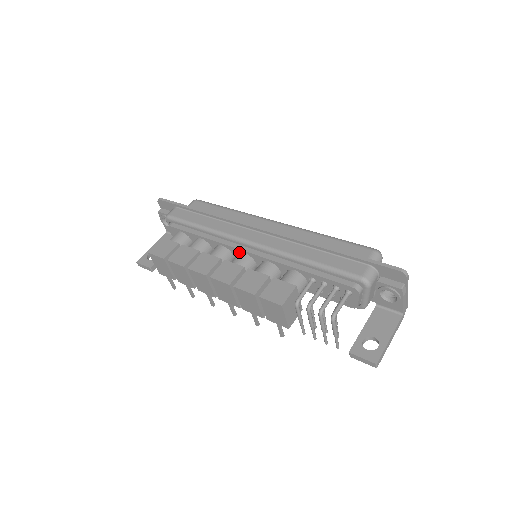
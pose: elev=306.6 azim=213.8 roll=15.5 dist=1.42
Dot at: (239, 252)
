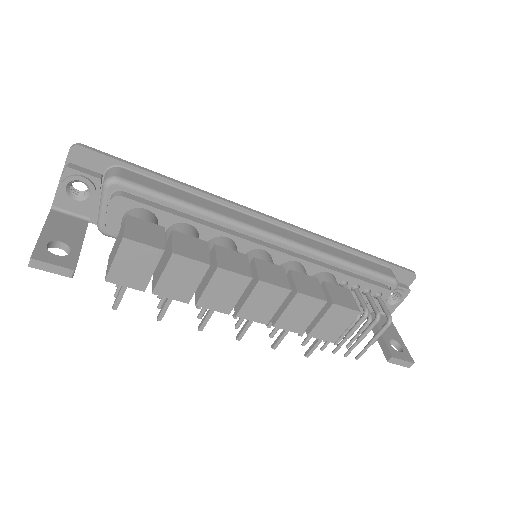
Dot at: (254, 248)
